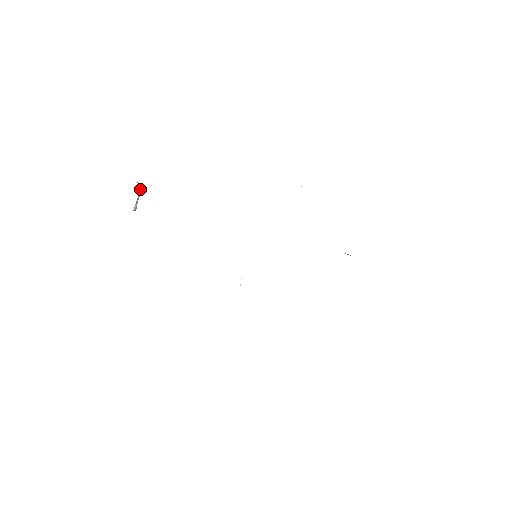
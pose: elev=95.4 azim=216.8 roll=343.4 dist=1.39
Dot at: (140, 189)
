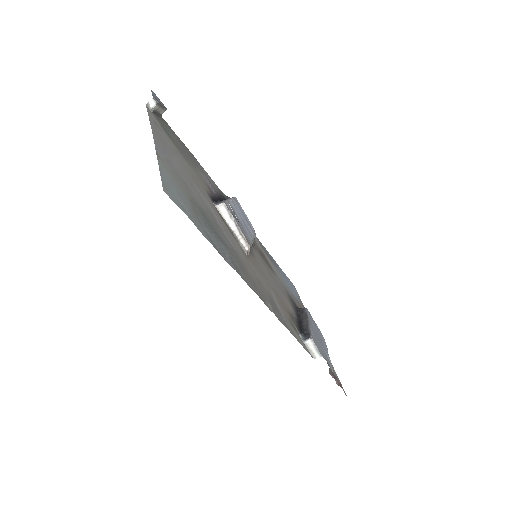
Dot at: (155, 108)
